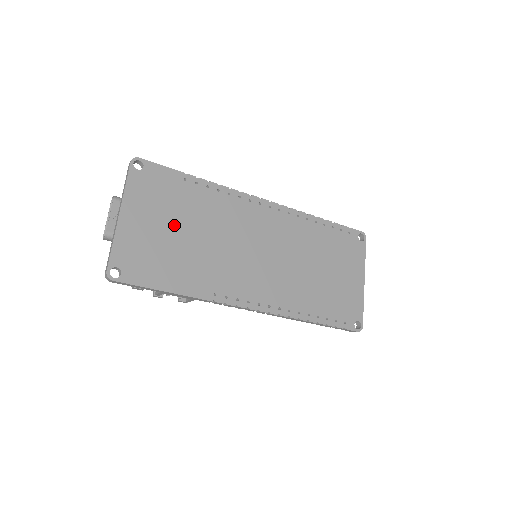
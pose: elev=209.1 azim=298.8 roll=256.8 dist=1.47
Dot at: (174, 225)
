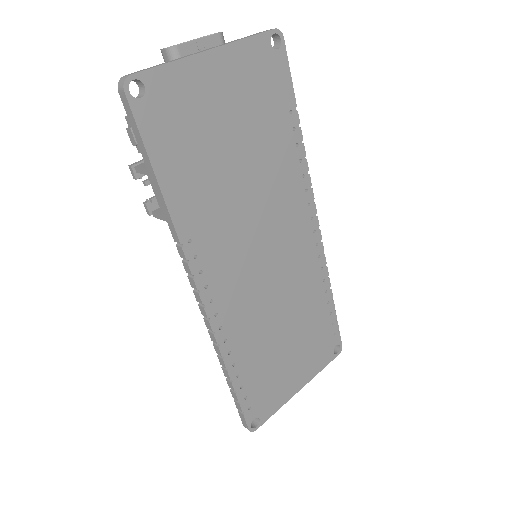
Dot at: (237, 132)
